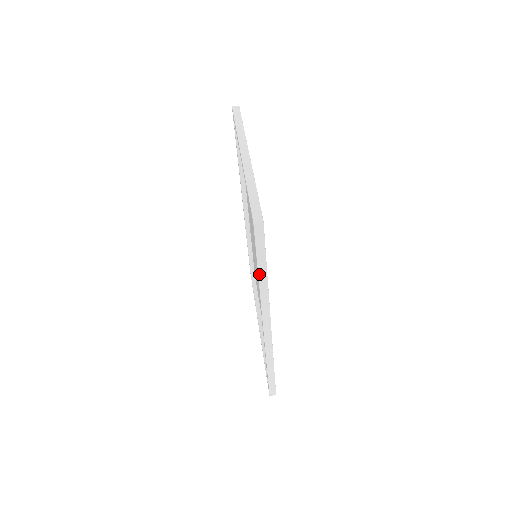
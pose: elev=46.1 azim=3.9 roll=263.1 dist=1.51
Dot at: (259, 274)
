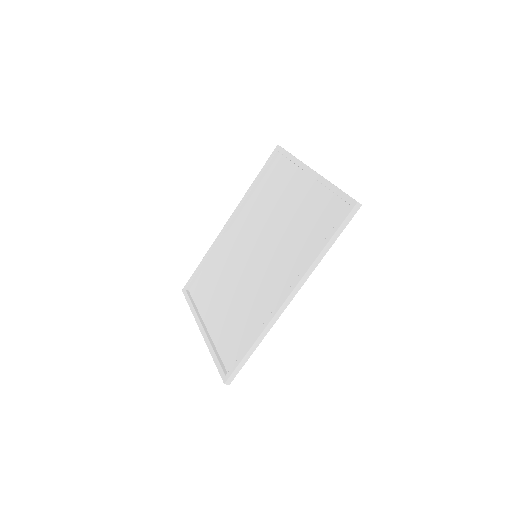
Dot at: (326, 246)
